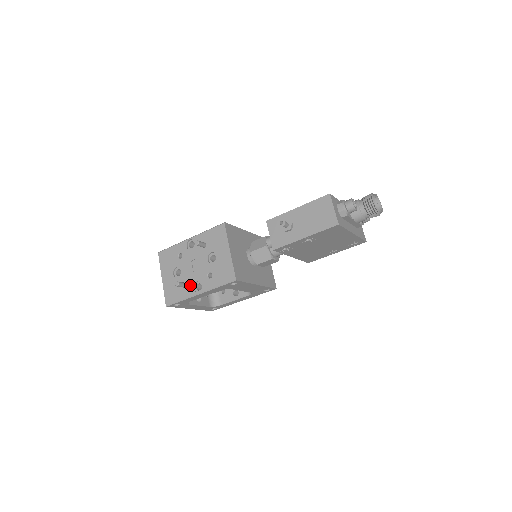
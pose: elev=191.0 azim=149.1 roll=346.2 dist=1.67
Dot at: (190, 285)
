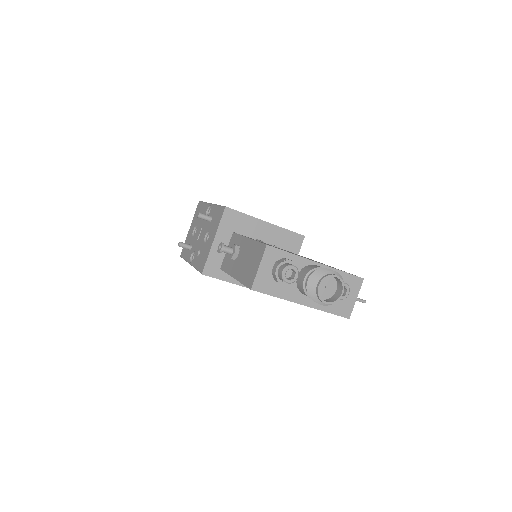
Dot at: (191, 250)
